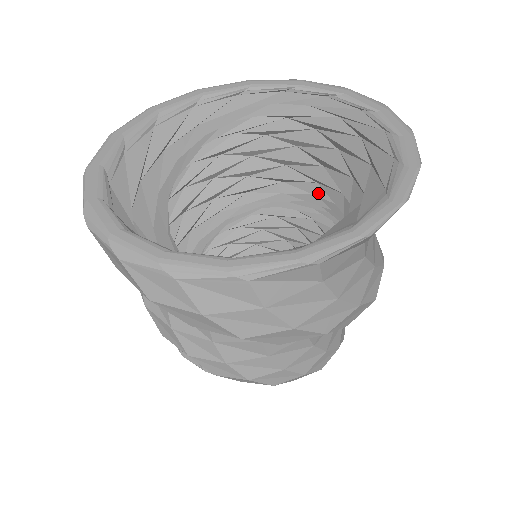
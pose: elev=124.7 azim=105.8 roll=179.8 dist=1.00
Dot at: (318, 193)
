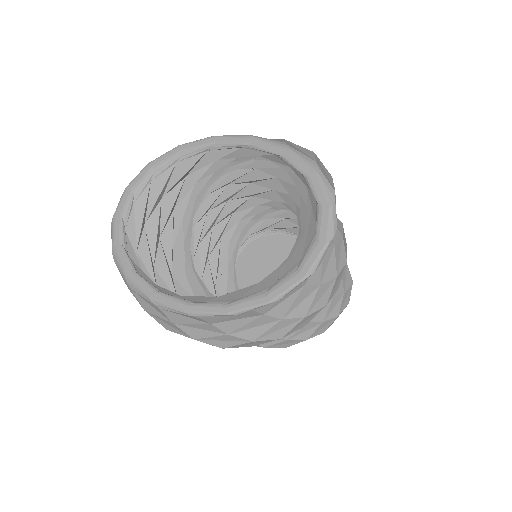
Dot at: occluded
